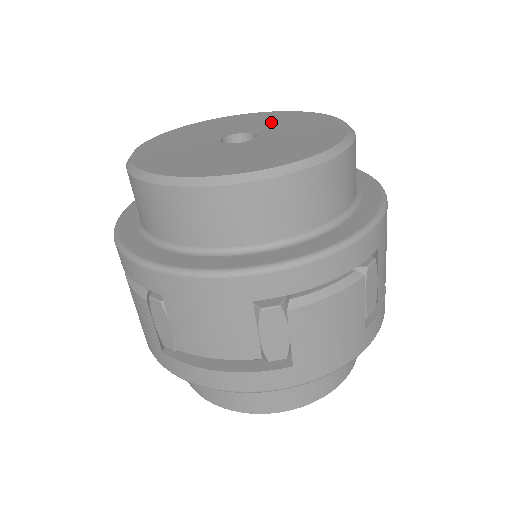
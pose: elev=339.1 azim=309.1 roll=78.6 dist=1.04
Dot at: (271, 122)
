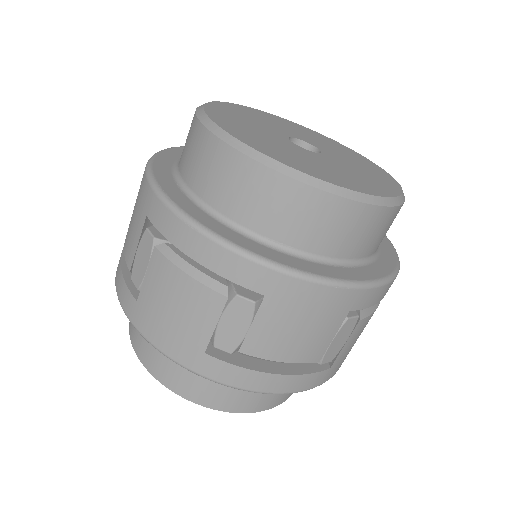
Dot at: (357, 166)
